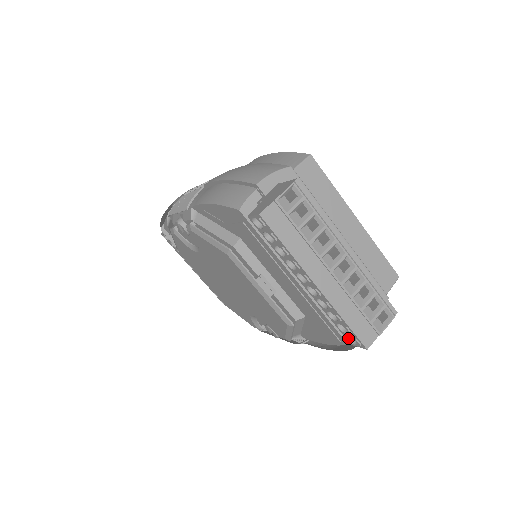
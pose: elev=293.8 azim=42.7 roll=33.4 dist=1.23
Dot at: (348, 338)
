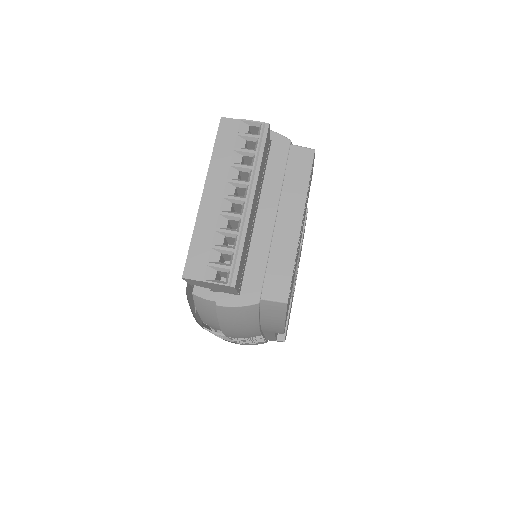
Dot at: occluded
